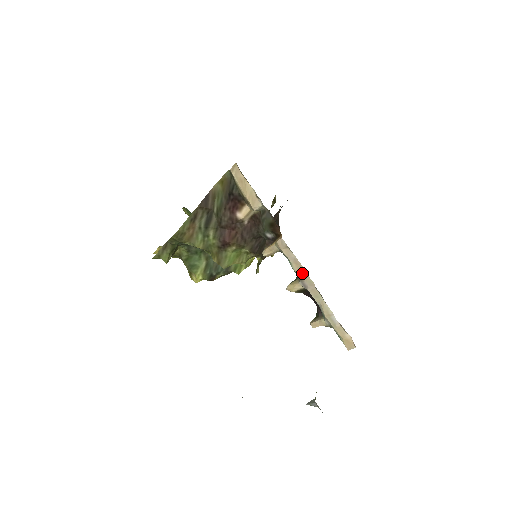
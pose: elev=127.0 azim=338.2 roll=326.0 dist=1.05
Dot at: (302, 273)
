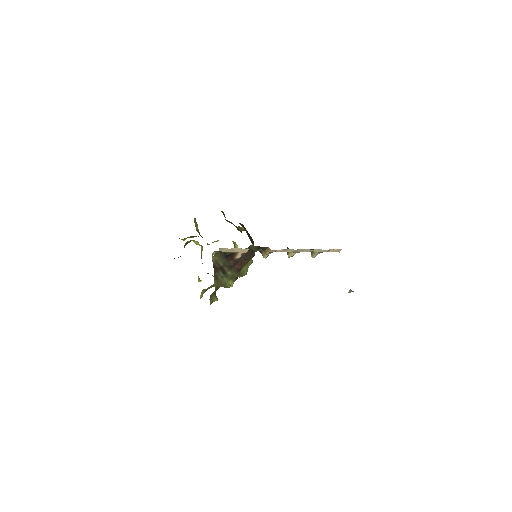
Dot at: (293, 251)
